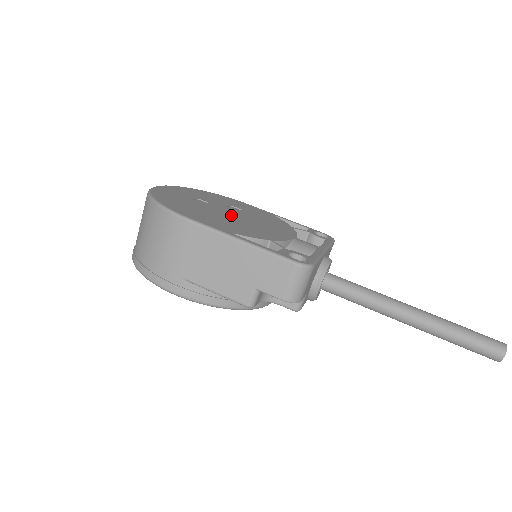
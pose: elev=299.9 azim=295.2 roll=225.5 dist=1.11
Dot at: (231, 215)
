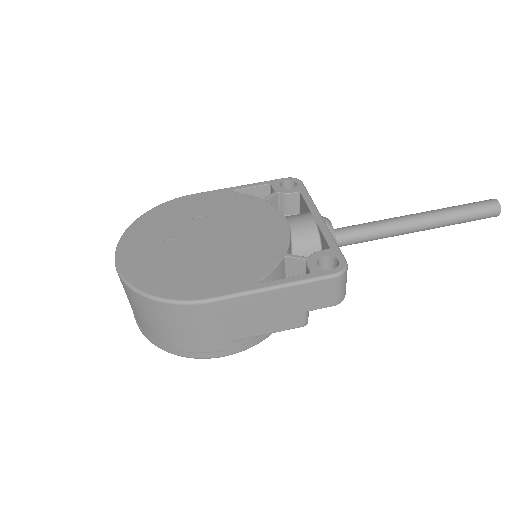
Dot at: (216, 242)
